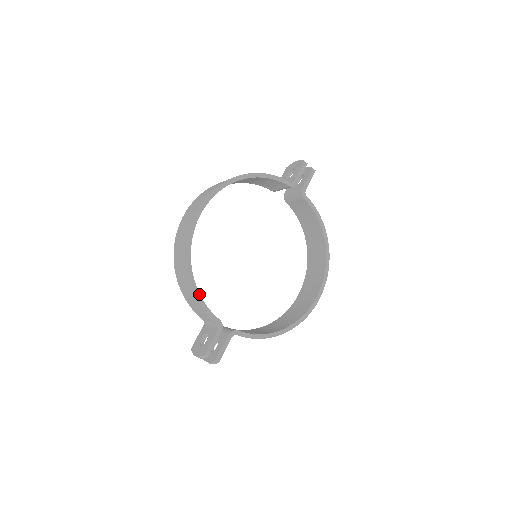
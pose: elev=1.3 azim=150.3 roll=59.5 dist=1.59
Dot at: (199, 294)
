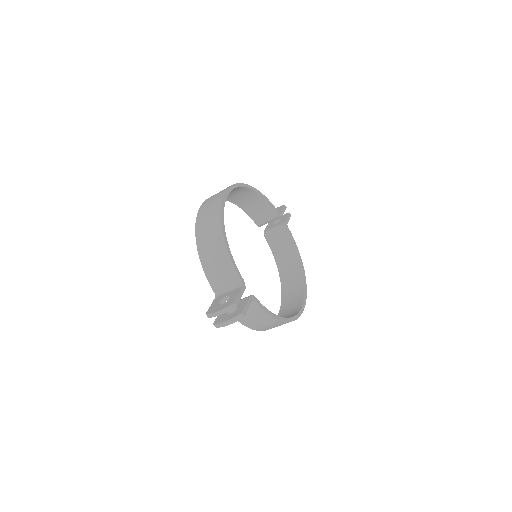
Dot at: (229, 249)
